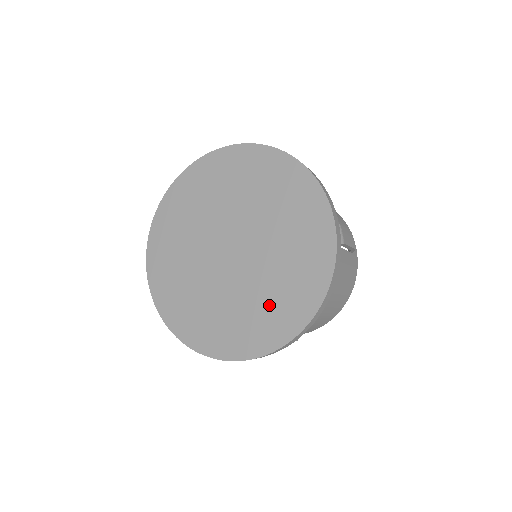
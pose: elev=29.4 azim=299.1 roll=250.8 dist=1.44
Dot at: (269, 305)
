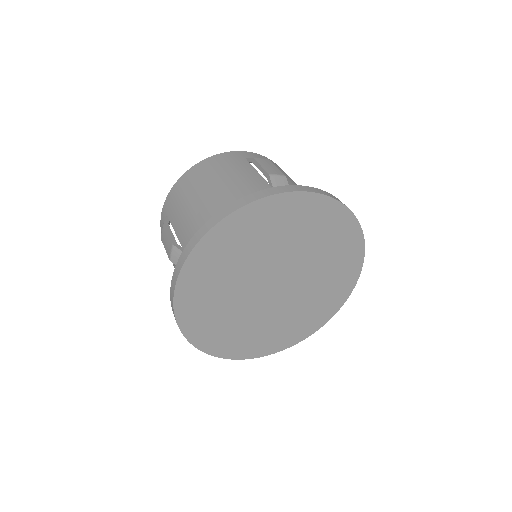
Dot at: (285, 327)
